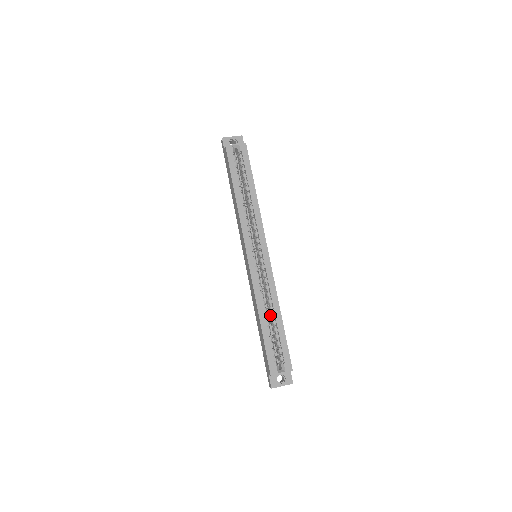
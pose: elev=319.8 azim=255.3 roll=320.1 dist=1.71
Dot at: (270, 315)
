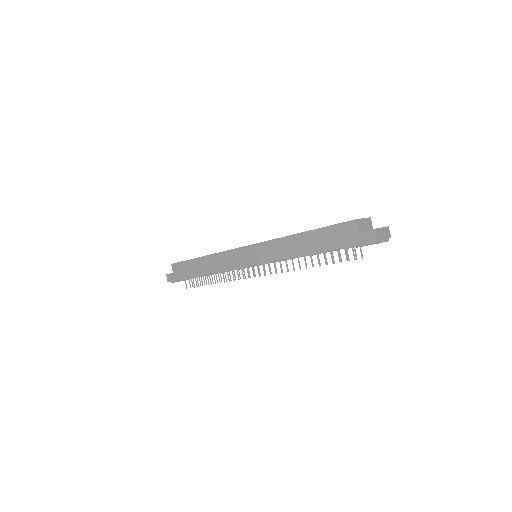
Dot at: occluded
